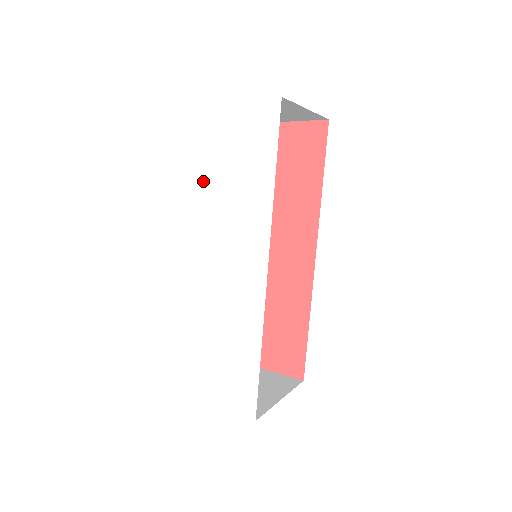
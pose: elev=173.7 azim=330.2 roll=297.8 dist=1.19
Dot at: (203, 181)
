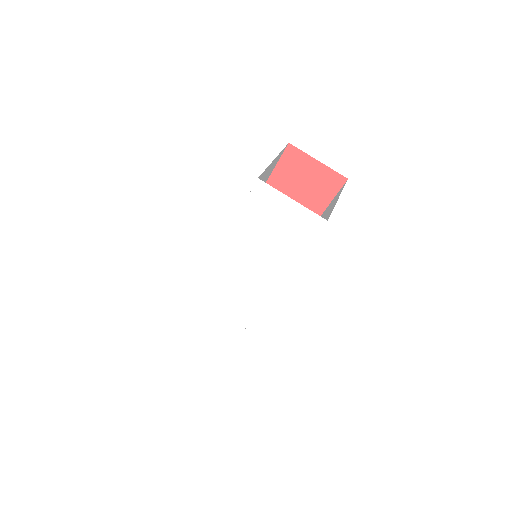
Dot at: (242, 228)
